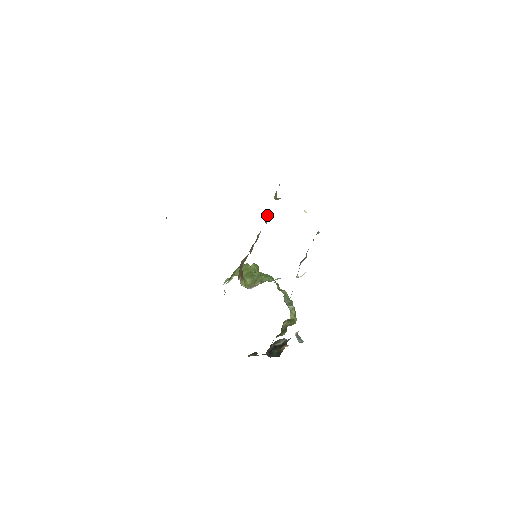
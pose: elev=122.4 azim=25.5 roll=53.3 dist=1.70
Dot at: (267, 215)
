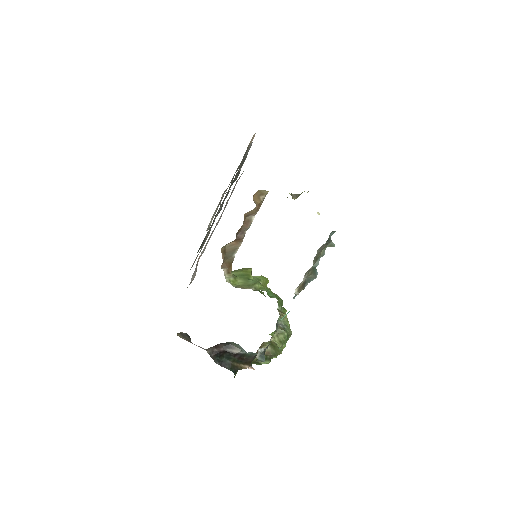
Dot at: (259, 194)
